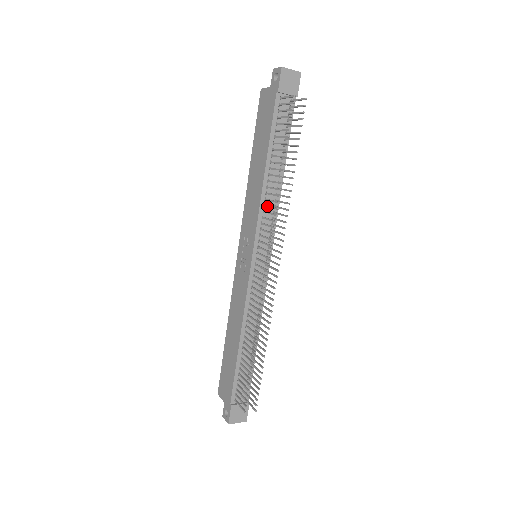
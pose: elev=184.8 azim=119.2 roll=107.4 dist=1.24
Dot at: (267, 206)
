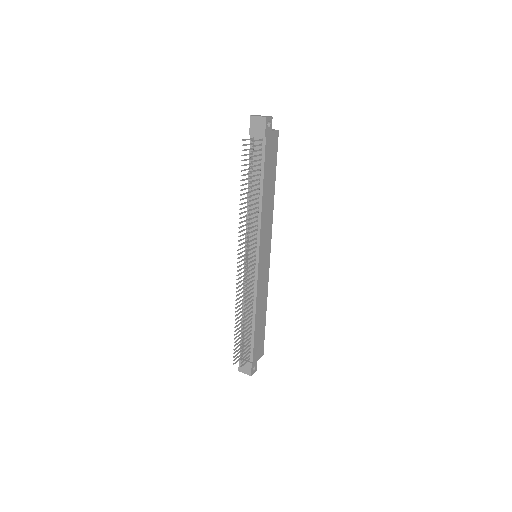
Dot at: (246, 220)
